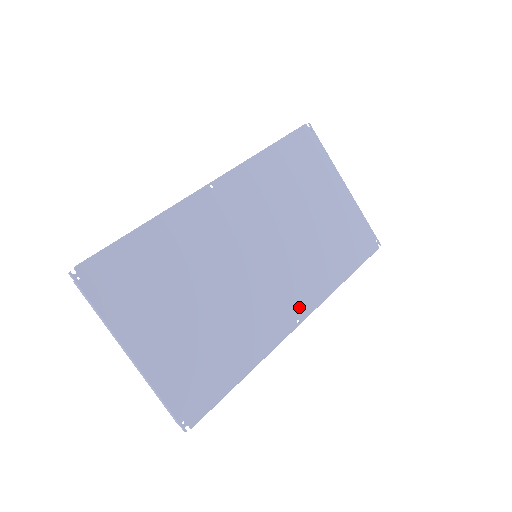
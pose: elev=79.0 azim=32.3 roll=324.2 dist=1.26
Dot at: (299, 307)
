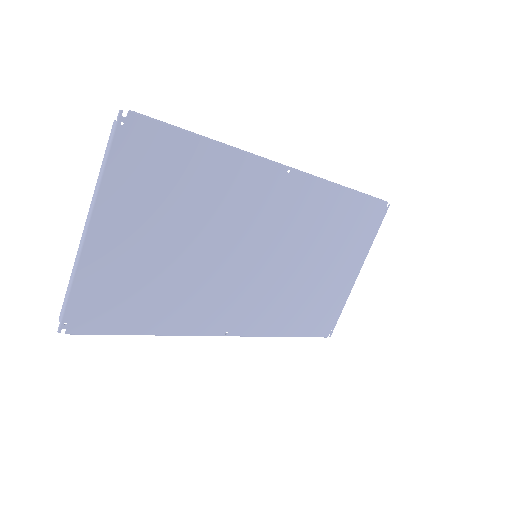
Dot at: (239, 323)
